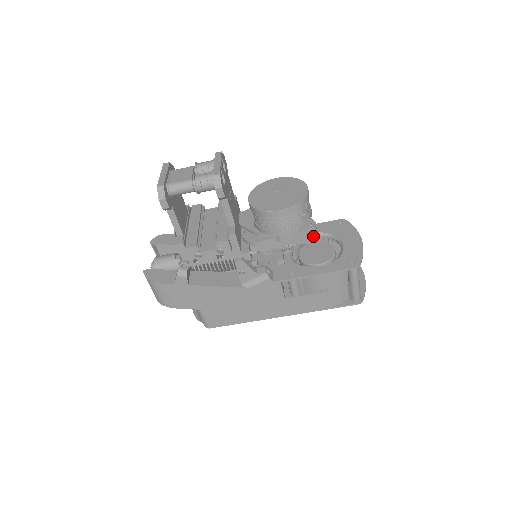
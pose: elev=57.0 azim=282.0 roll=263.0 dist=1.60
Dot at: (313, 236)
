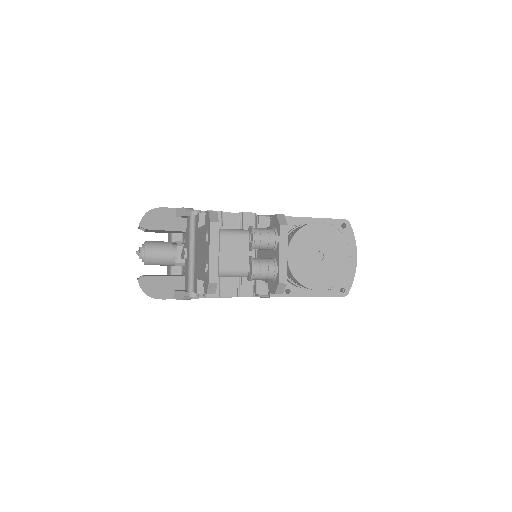
Dot at: occluded
